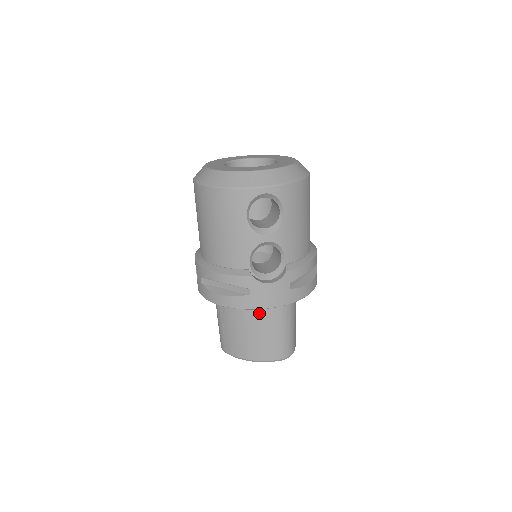
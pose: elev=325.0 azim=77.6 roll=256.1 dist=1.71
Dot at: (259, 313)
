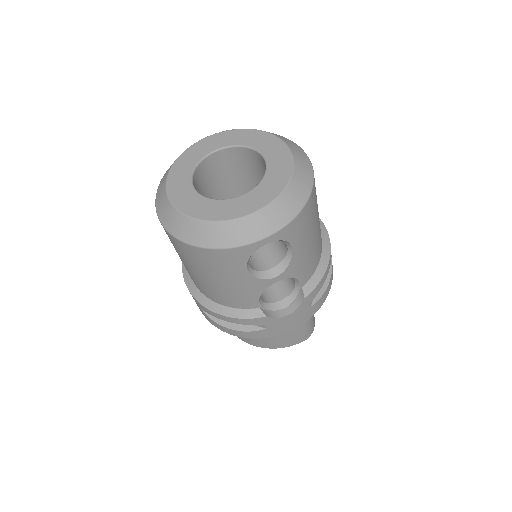
Dot at: occluded
